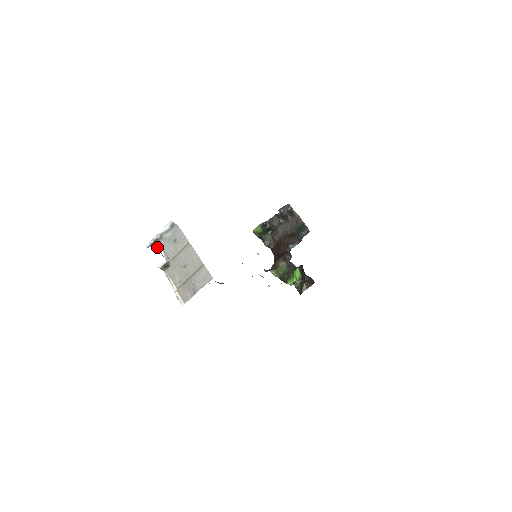
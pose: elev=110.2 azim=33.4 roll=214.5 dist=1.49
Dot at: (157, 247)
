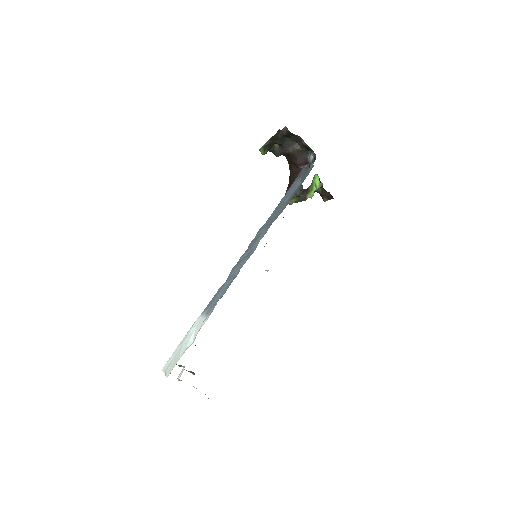
Dot at: occluded
